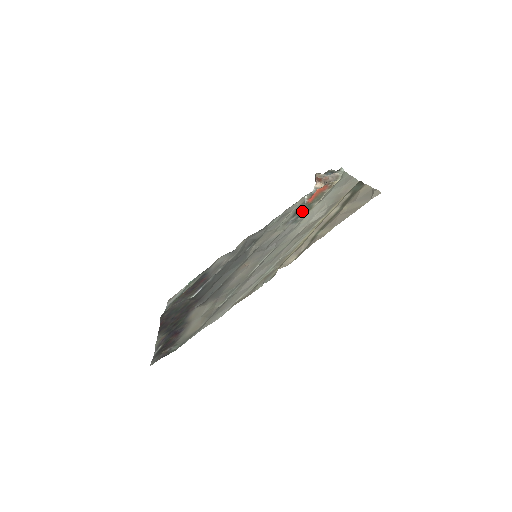
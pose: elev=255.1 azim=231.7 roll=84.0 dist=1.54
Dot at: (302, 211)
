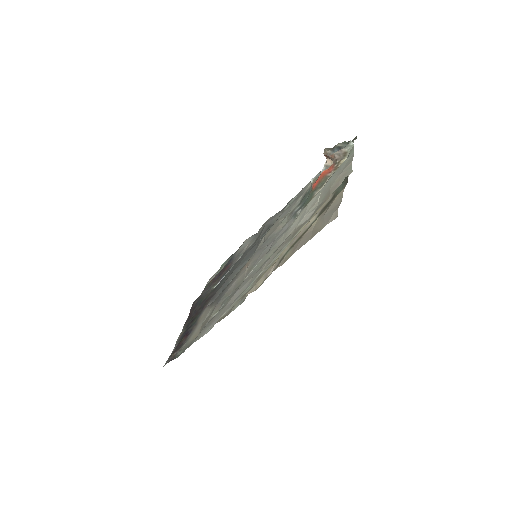
Dot at: (306, 200)
